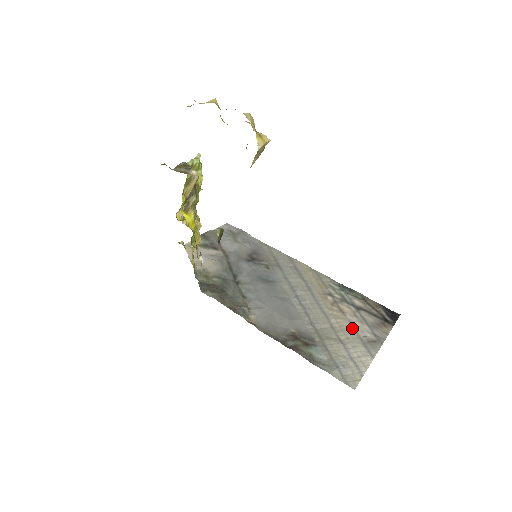
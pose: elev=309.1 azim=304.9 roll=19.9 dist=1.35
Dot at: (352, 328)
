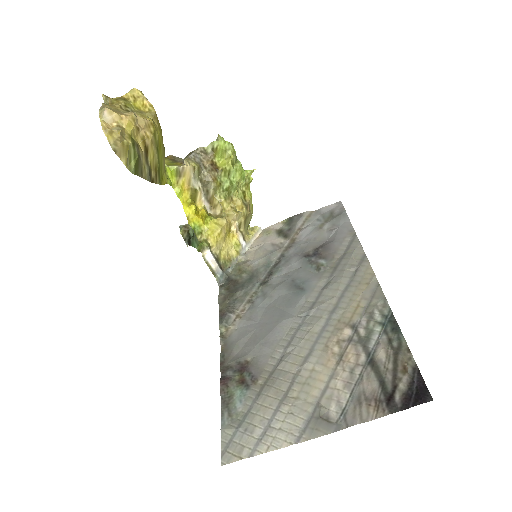
Dot at: (322, 387)
